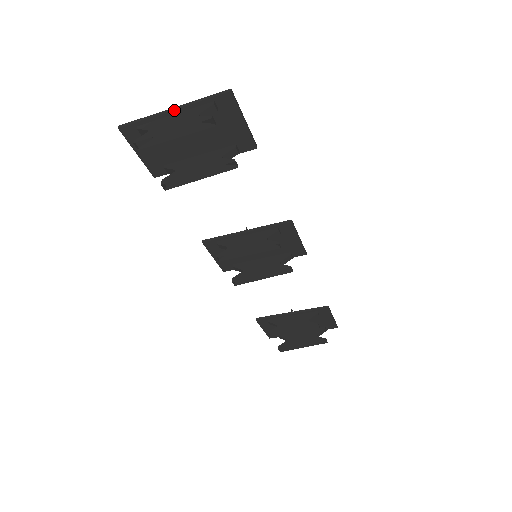
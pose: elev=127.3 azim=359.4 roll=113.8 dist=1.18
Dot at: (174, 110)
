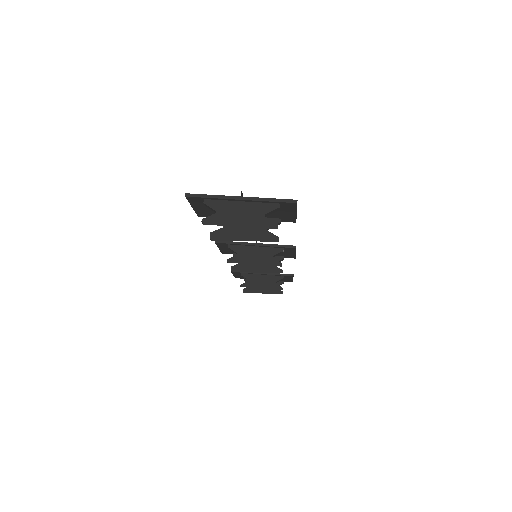
Dot at: (242, 200)
